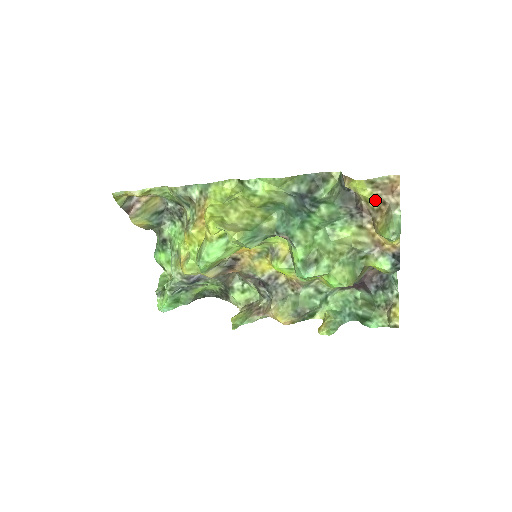
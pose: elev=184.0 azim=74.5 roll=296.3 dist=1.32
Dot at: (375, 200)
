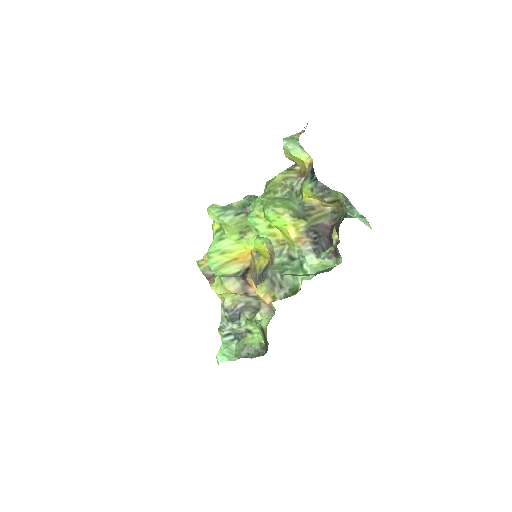
Dot at: occluded
